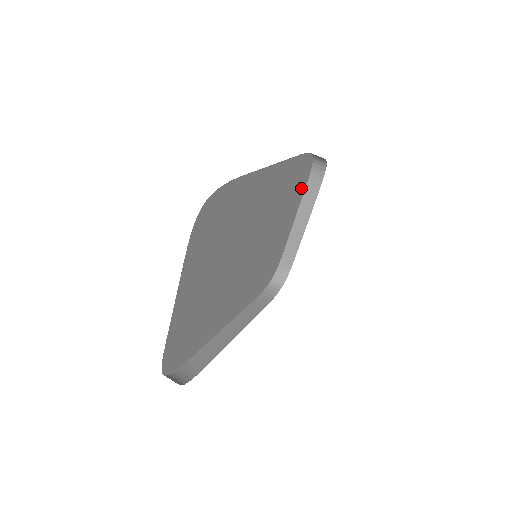
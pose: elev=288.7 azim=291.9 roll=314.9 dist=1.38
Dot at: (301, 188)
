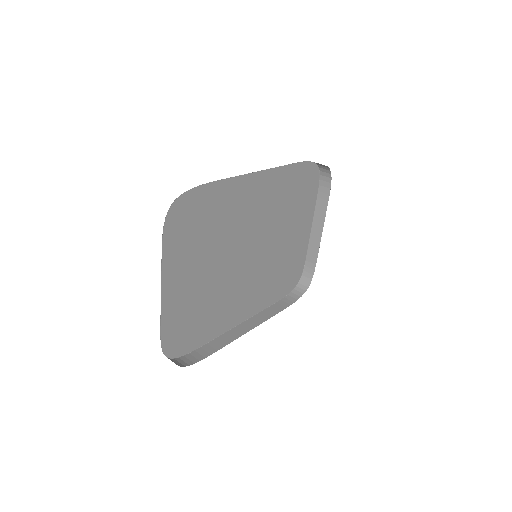
Dot at: (311, 195)
